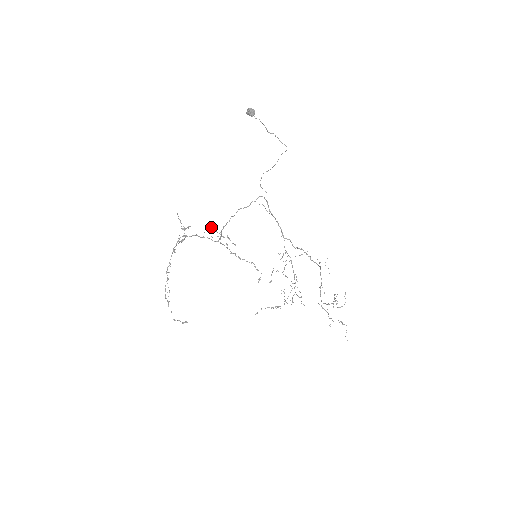
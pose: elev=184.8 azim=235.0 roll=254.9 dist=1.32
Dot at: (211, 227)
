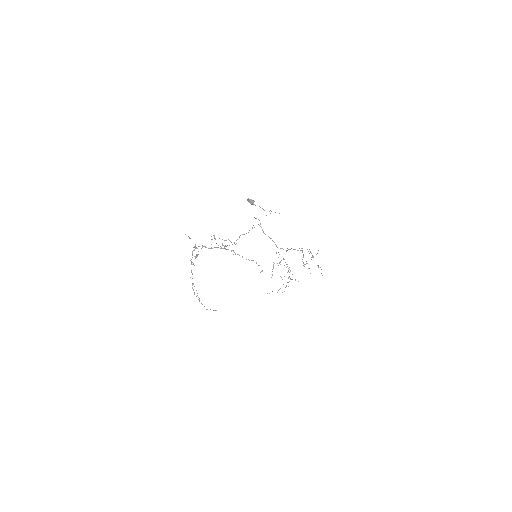
Dot at: (214, 236)
